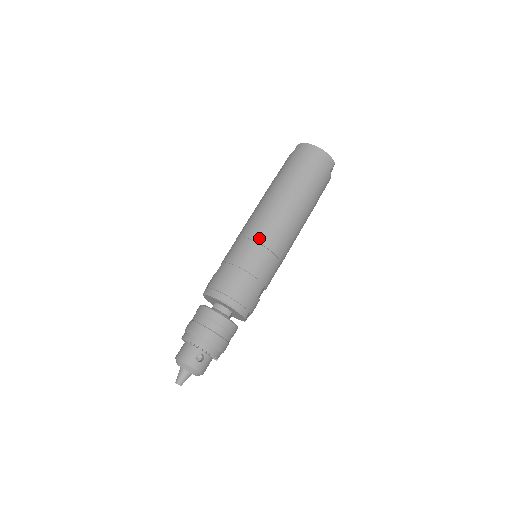
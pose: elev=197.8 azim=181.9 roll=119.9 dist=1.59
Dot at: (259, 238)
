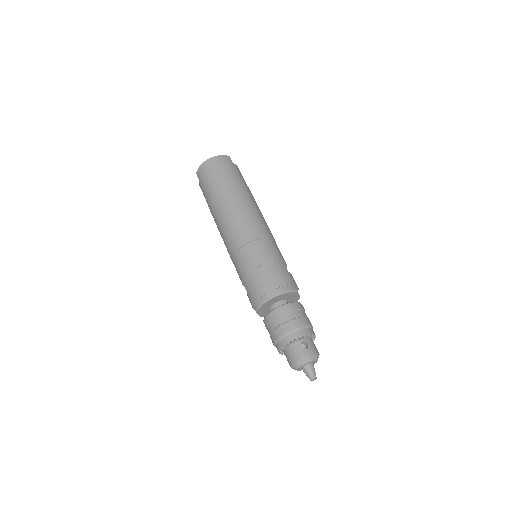
Dot at: (244, 240)
